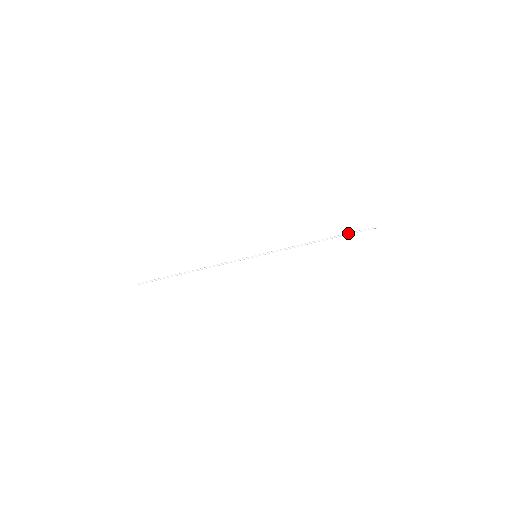
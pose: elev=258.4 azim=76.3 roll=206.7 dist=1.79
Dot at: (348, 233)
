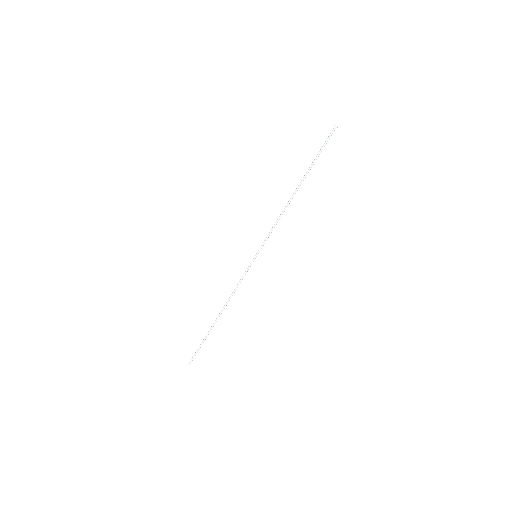
Dot at: (315, 158)
